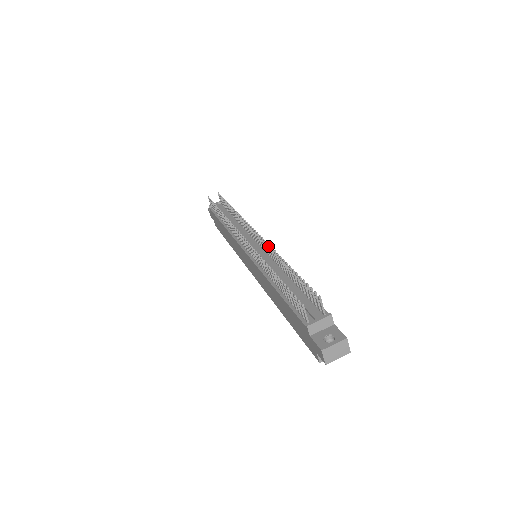
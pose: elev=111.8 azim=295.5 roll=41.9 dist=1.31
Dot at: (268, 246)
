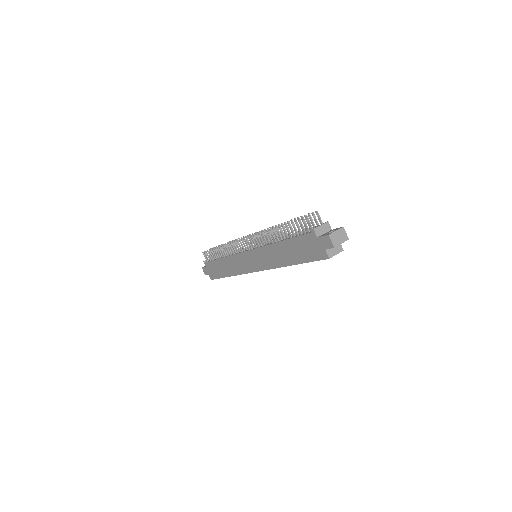
Dot at: occluded
